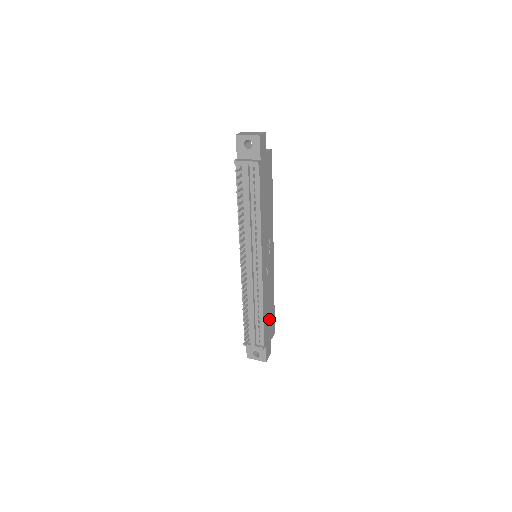
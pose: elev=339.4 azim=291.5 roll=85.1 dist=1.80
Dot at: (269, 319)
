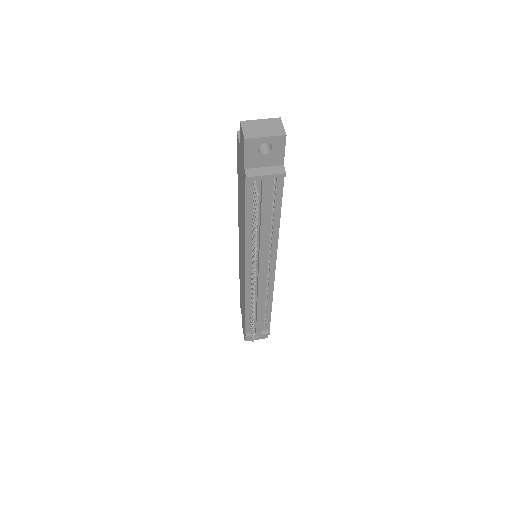
Dot at: occluded
